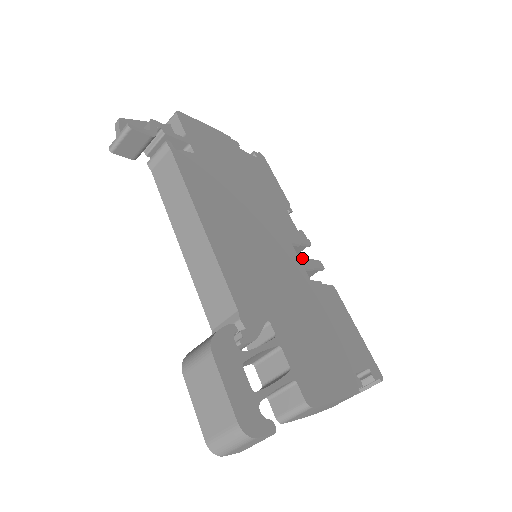
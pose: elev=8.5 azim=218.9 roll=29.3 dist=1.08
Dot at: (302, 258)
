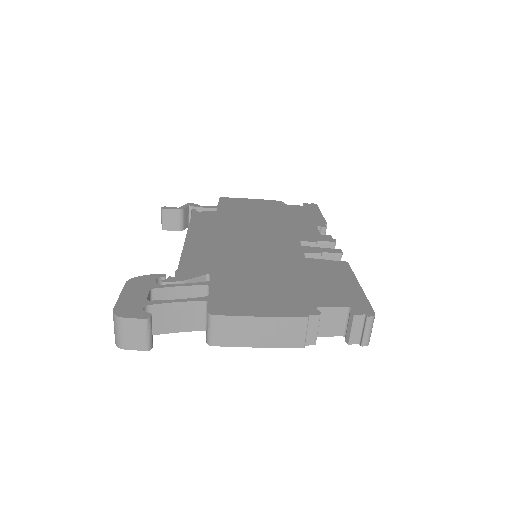
Dot at: (307, 248)
